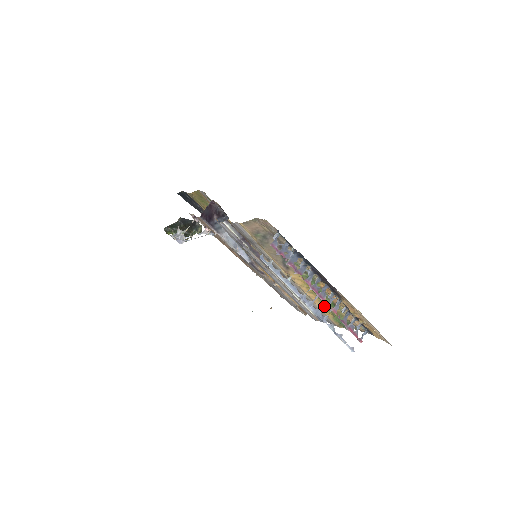
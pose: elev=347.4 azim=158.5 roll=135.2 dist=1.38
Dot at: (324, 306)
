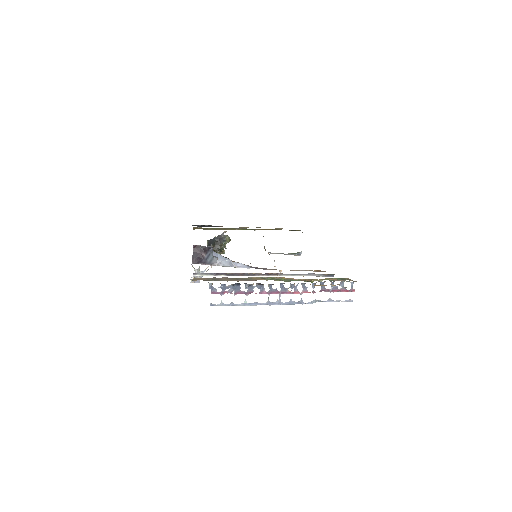
Dot at: occluded
